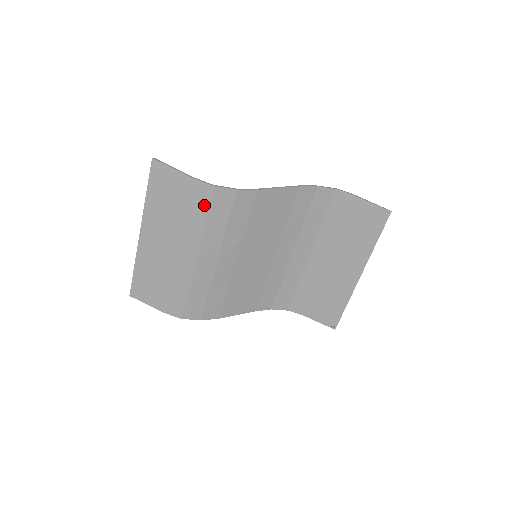
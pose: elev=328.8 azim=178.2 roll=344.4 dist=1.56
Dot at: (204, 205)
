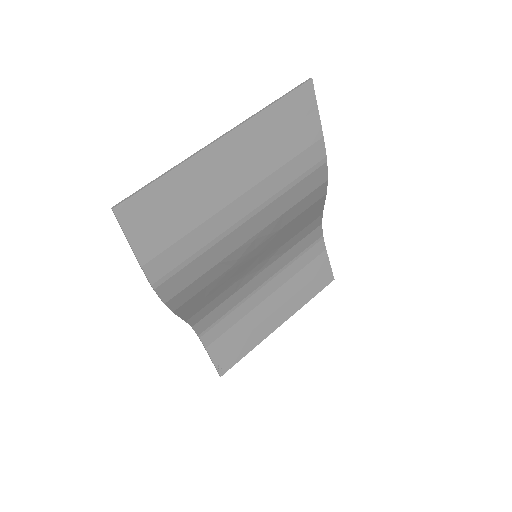
Dot at: (306, 170)
